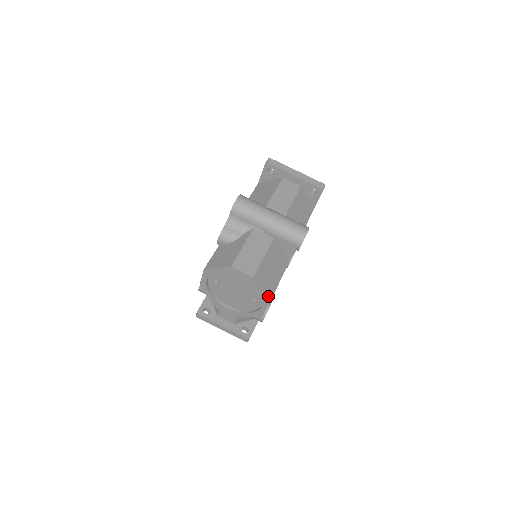
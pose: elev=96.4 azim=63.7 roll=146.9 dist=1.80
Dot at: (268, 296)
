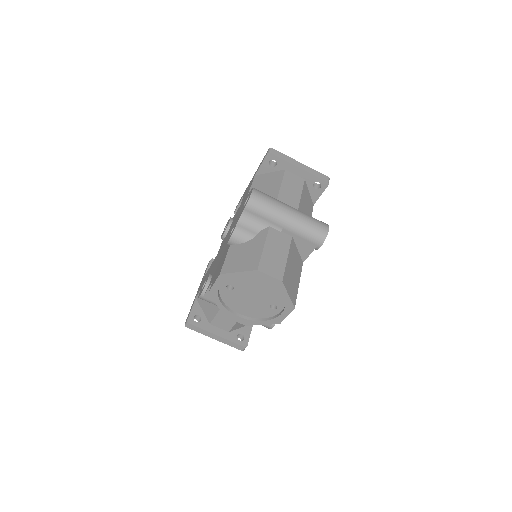
Dot at: (293, 301)
